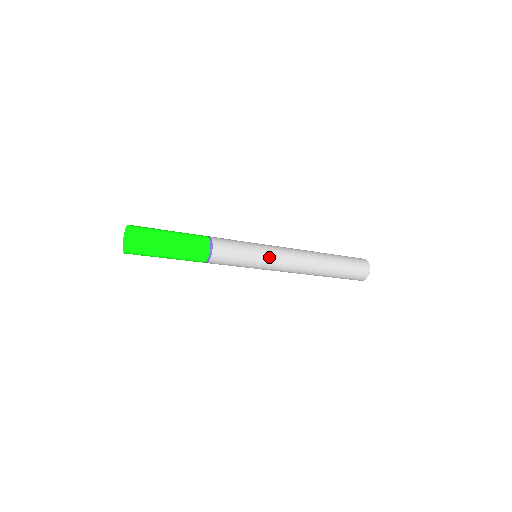
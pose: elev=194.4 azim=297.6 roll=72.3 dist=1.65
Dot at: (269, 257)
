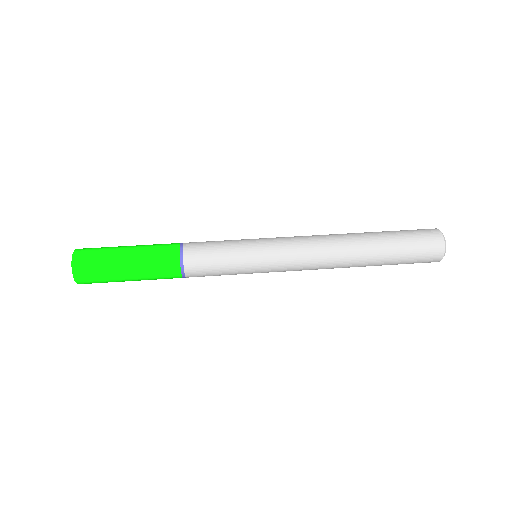
Dot at: (269, 266)
